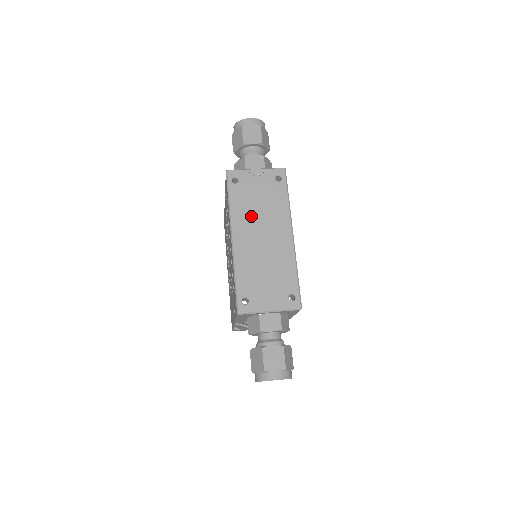
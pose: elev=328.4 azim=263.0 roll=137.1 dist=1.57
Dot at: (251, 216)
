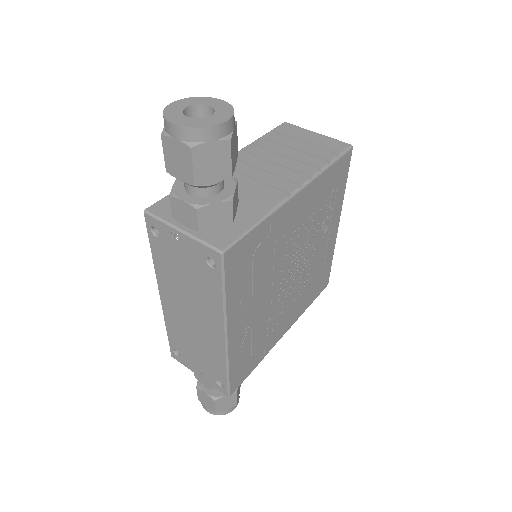
Dot at: (177, 287)
